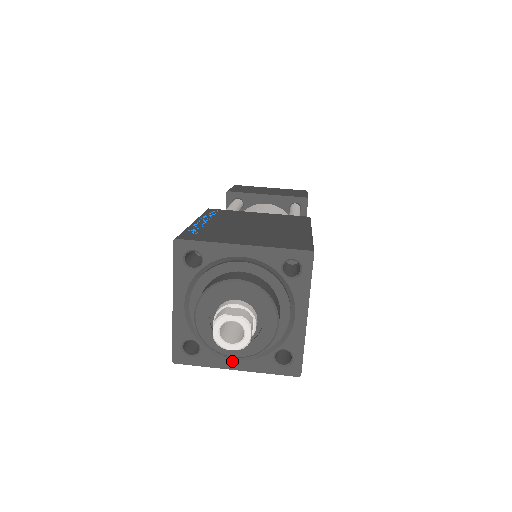
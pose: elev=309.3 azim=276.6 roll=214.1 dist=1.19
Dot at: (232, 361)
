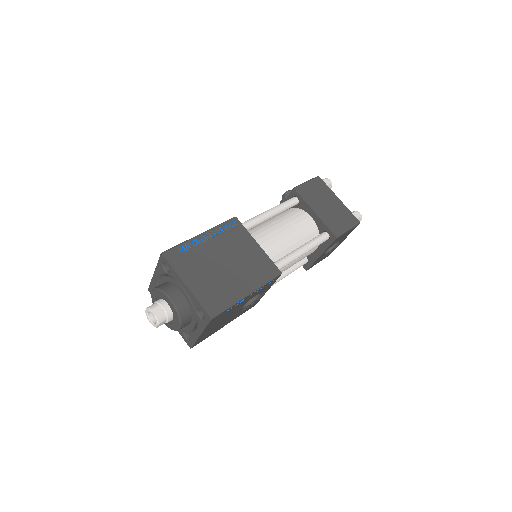
Dot at: occluded
